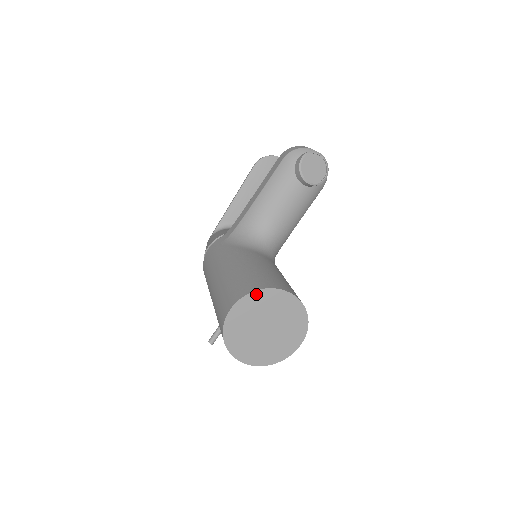
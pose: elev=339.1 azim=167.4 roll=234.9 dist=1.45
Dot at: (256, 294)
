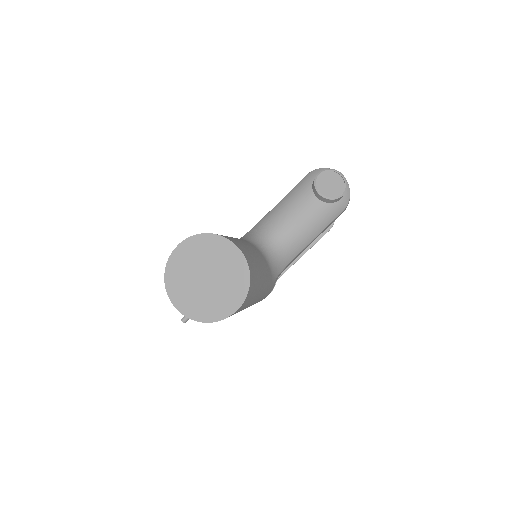
Dot at: (204, 237)
